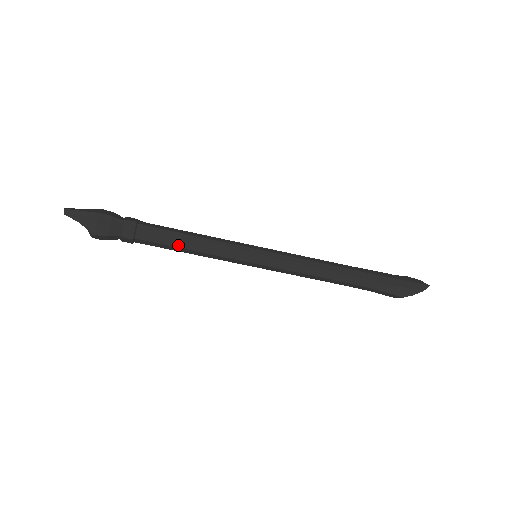
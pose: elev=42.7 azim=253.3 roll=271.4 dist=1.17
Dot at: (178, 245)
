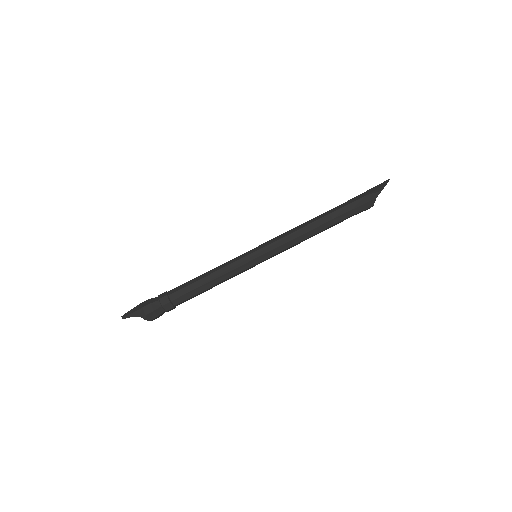
Dot at: (199, 285)
